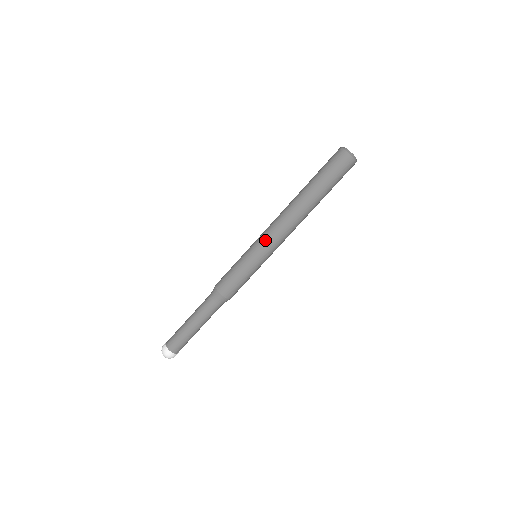
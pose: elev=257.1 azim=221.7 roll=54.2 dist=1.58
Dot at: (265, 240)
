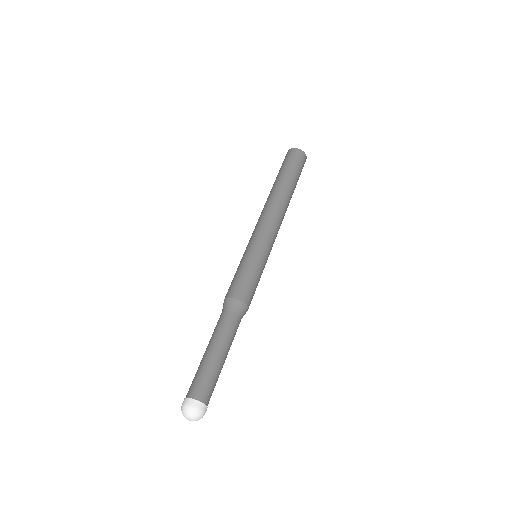
Dot at: (261, 231)
